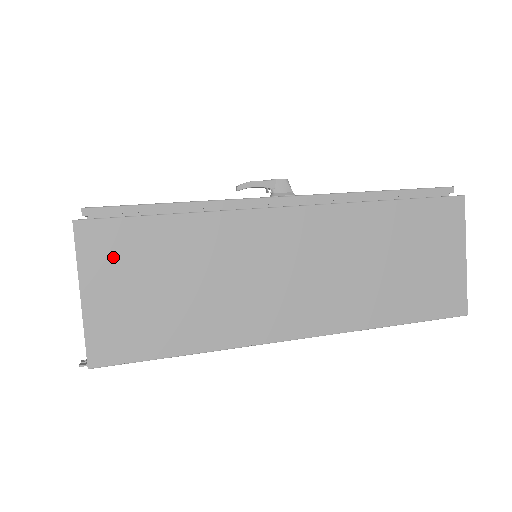
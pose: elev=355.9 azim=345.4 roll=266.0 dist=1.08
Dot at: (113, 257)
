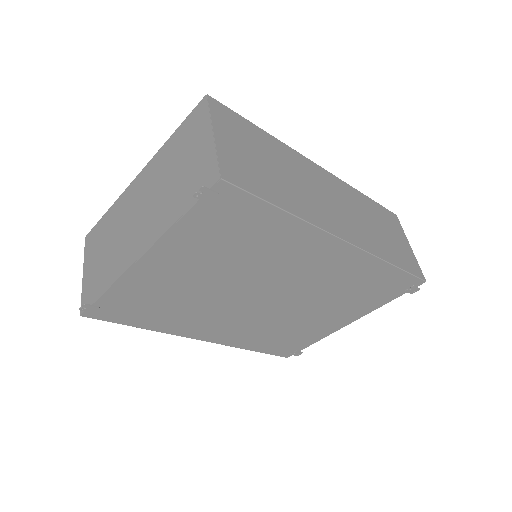
Dot at: (232, 126)
